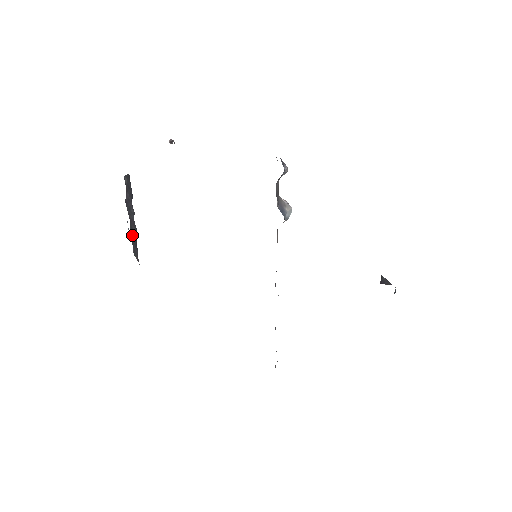
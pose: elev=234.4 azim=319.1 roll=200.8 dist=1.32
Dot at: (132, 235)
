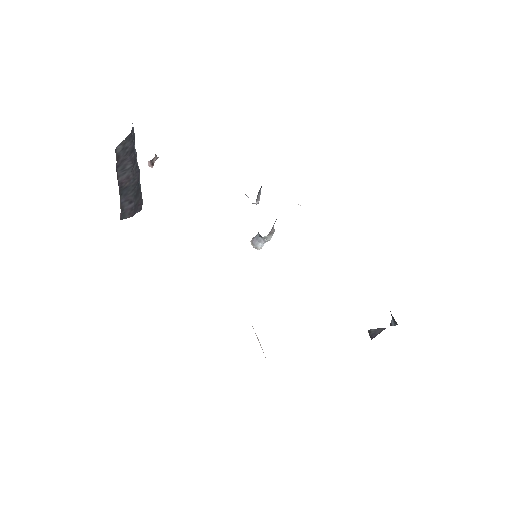
Dot at: (124, 193)
